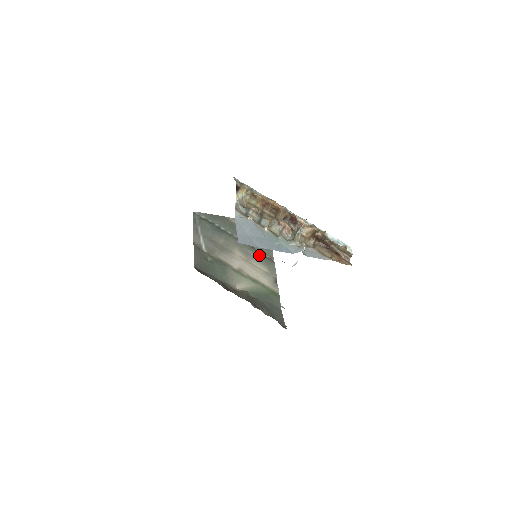
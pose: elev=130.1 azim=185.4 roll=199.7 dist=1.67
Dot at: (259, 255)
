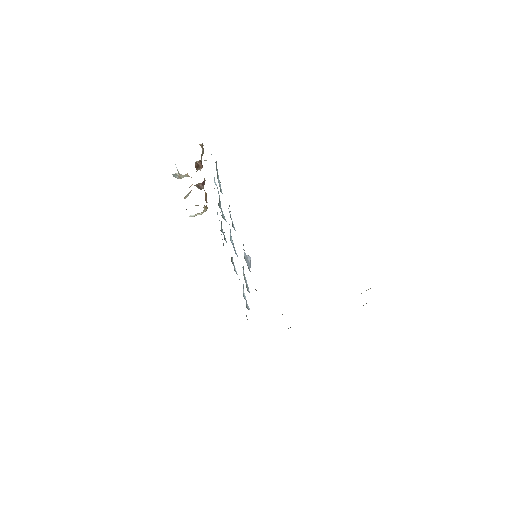
Dot at: occluded
